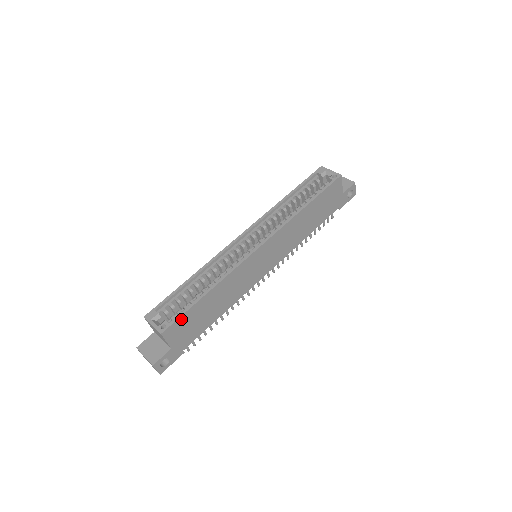
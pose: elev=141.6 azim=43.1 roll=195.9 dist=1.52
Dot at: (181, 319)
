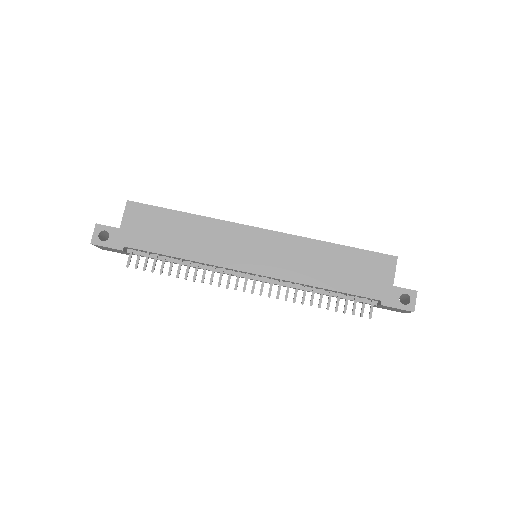
Dot at: (150, 209)
